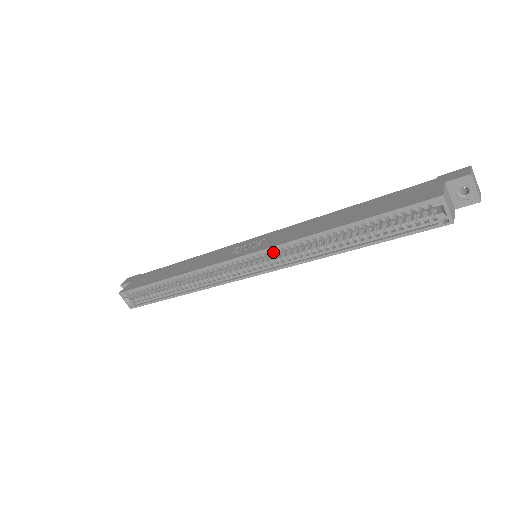
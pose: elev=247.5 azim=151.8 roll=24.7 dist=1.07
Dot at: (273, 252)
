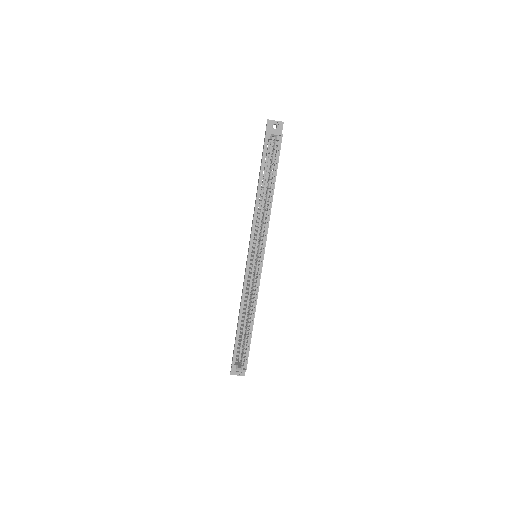
Dot at: (255, 237)
